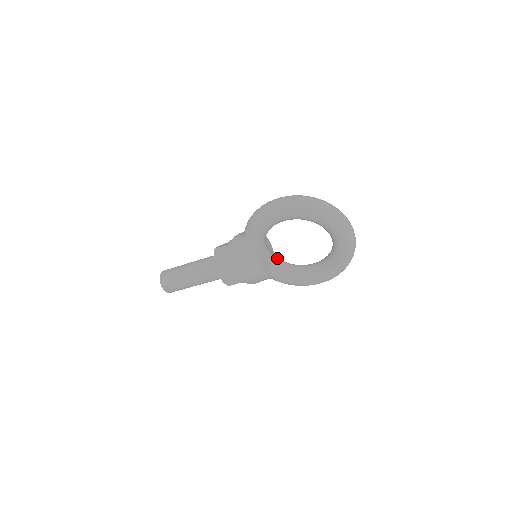
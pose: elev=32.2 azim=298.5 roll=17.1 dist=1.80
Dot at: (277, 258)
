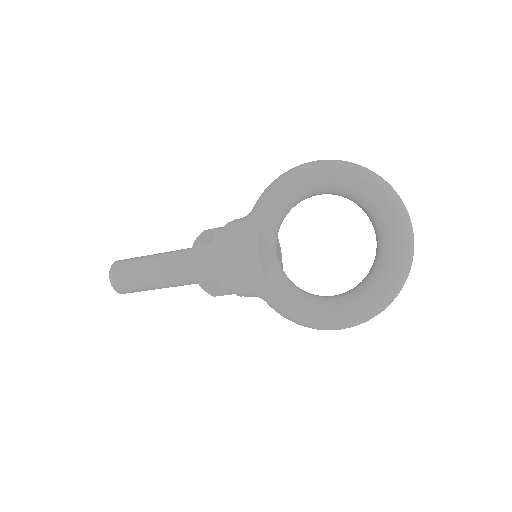
Dot at: (284, 272)
